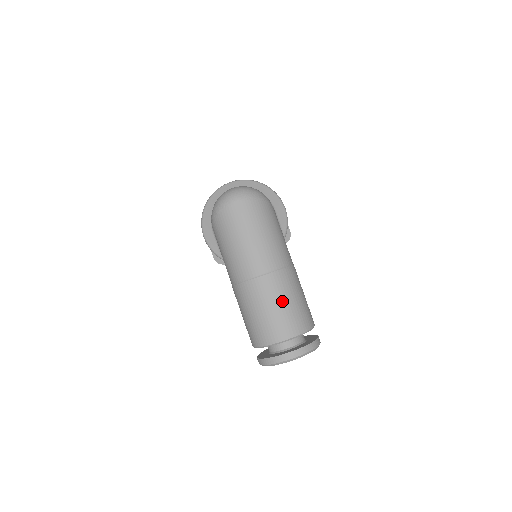
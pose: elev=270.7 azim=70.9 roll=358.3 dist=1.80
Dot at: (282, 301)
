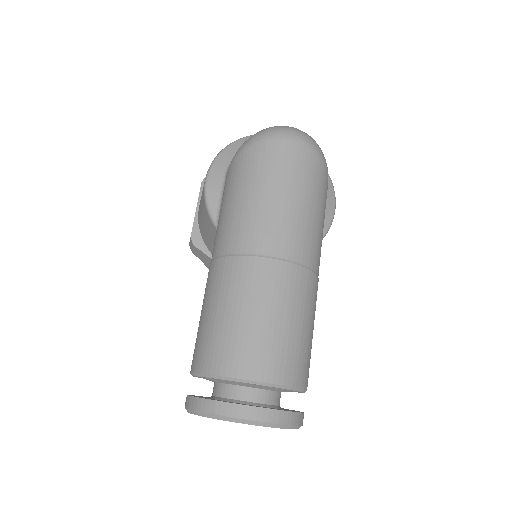
Dot at: (286, 315)
